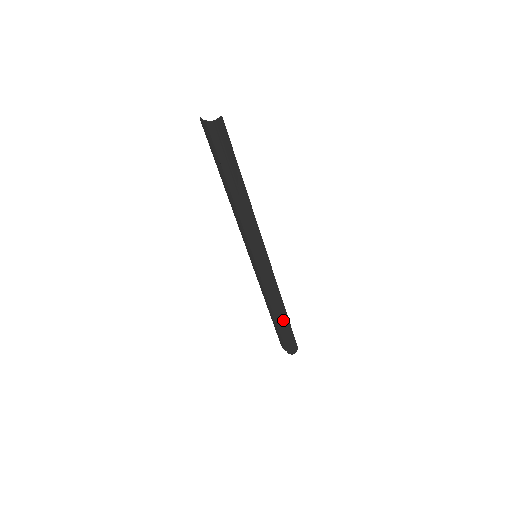
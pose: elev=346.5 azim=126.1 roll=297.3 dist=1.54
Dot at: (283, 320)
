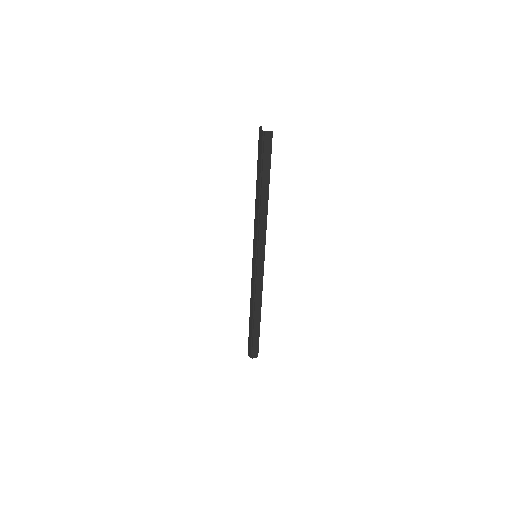
Dot at: (254, 322)
